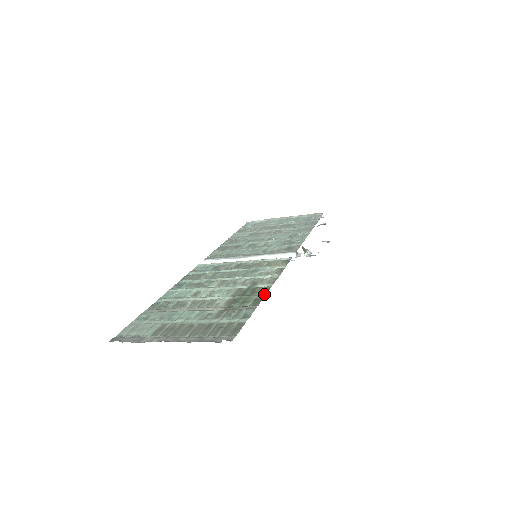
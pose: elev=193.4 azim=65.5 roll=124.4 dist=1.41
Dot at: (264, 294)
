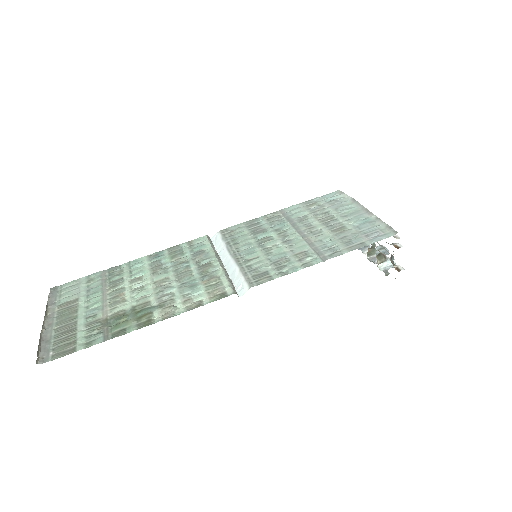
Dot at: (135, 328)
